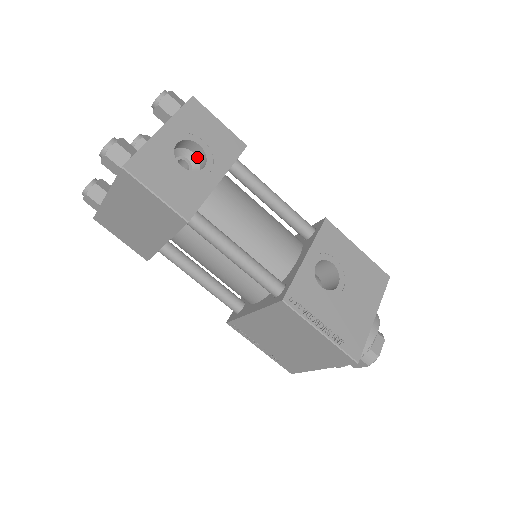
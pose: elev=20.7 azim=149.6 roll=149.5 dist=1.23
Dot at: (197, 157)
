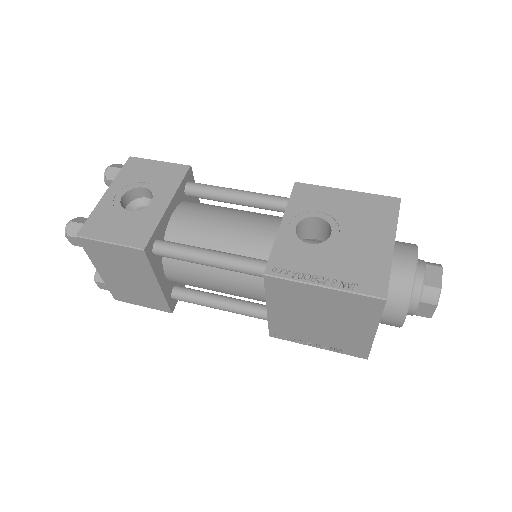
Dot at: (151, 199)
